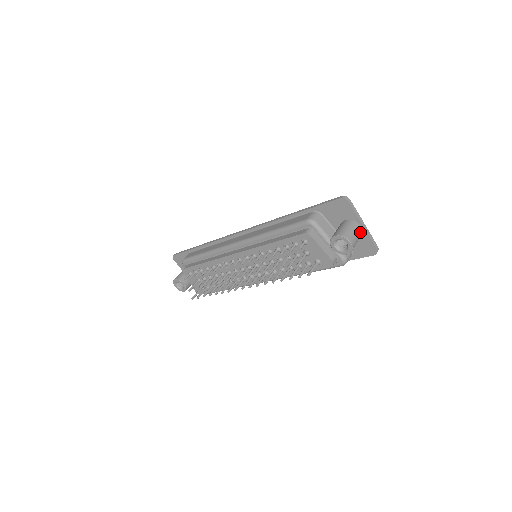
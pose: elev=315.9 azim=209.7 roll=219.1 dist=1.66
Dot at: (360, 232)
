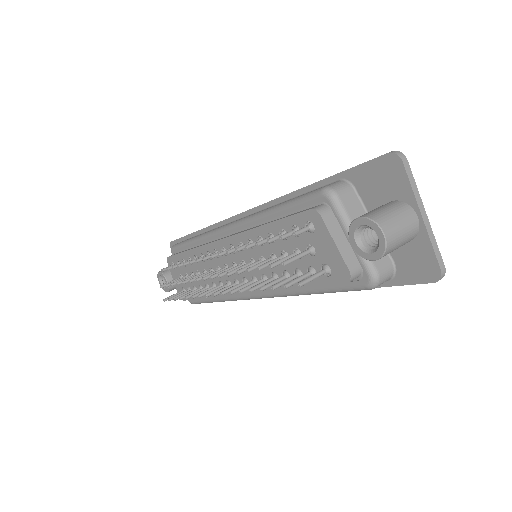
Dot at: (413, 226)
